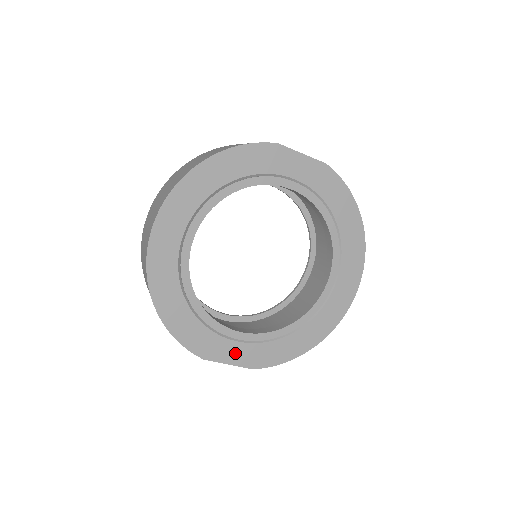
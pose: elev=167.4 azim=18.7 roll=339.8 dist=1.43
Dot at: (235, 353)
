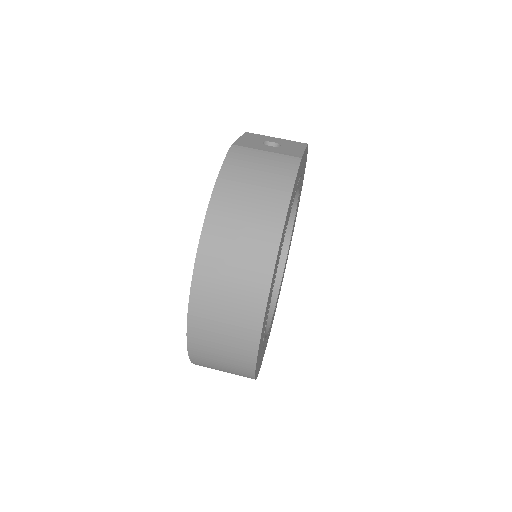
Dot at: occluded
